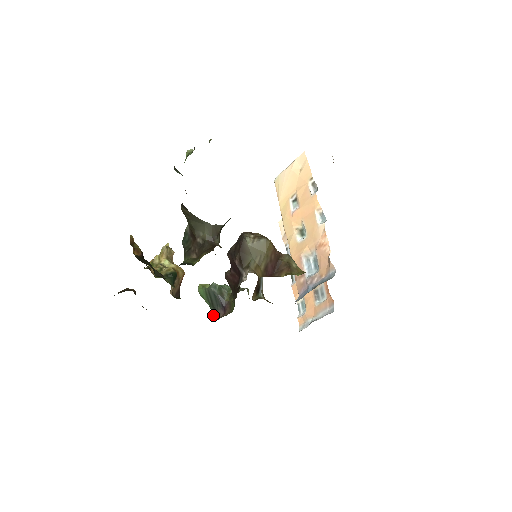
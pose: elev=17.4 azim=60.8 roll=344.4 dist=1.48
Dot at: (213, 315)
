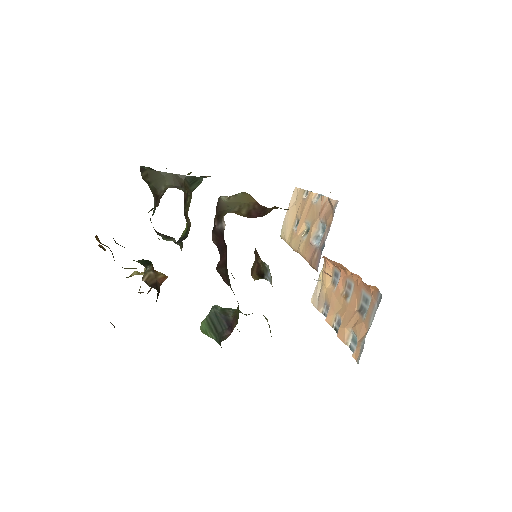
Dot at: occluded
